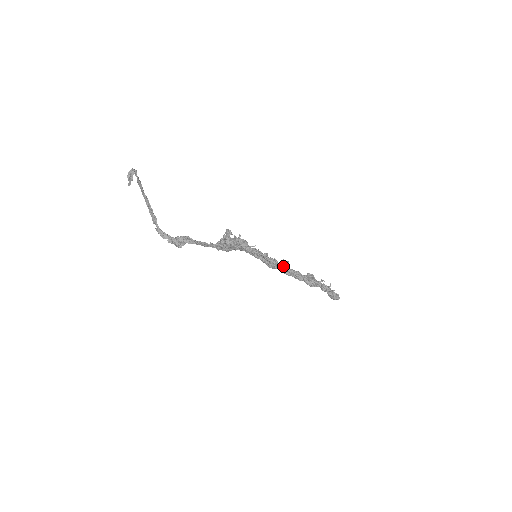
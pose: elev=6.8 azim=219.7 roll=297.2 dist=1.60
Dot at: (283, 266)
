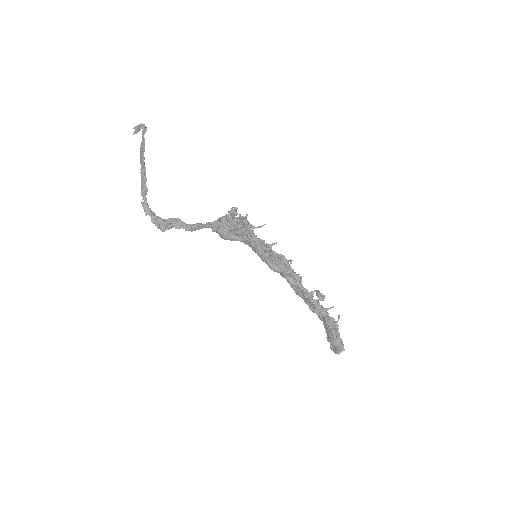
Dot at: occluded
